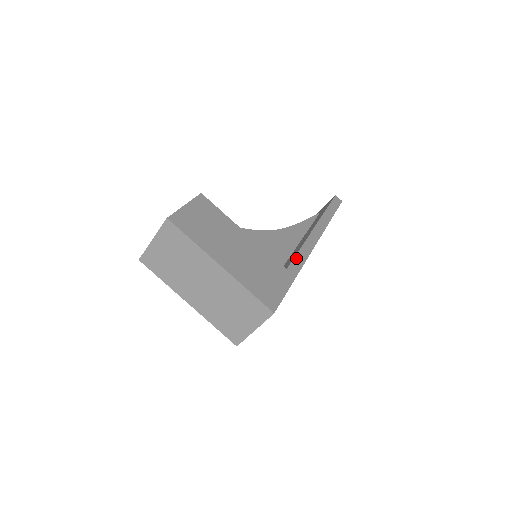
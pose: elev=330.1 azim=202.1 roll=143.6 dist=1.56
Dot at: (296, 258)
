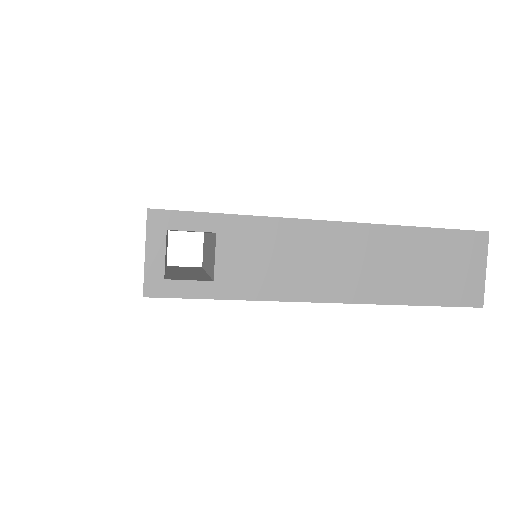
Dot at: occluded
